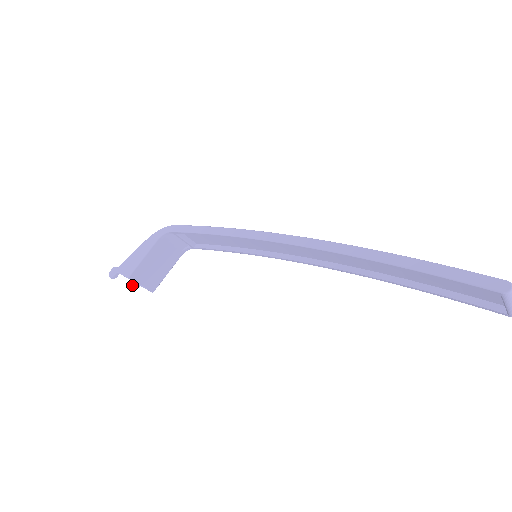
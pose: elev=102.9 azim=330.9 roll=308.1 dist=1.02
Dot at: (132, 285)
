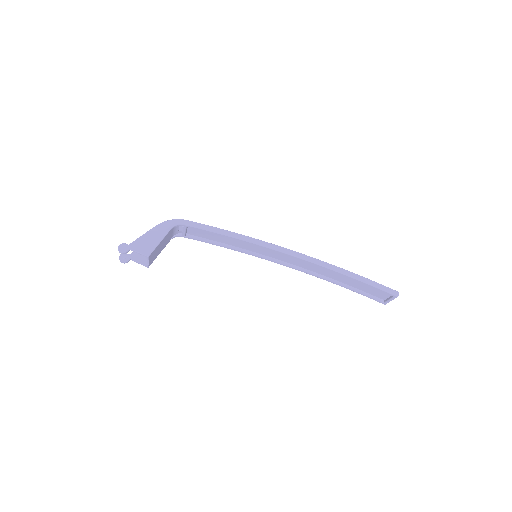
Dot at: (124, 259)
